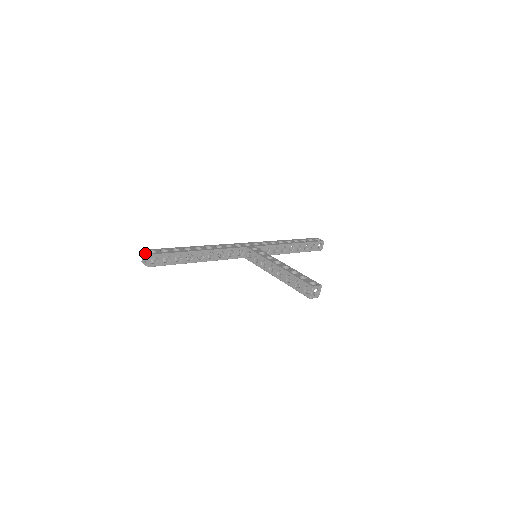
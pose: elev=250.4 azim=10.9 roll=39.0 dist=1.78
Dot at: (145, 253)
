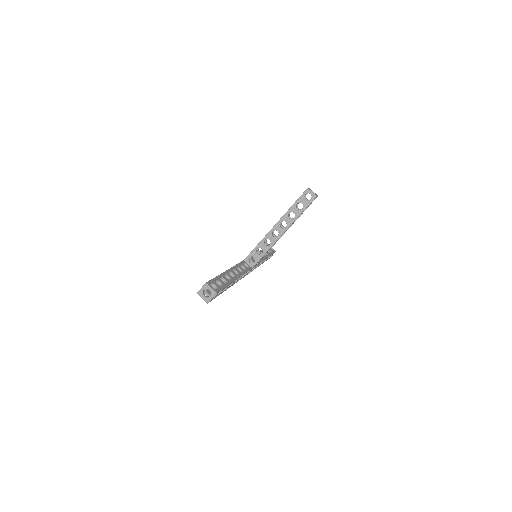
Dot at: (201, 289)
